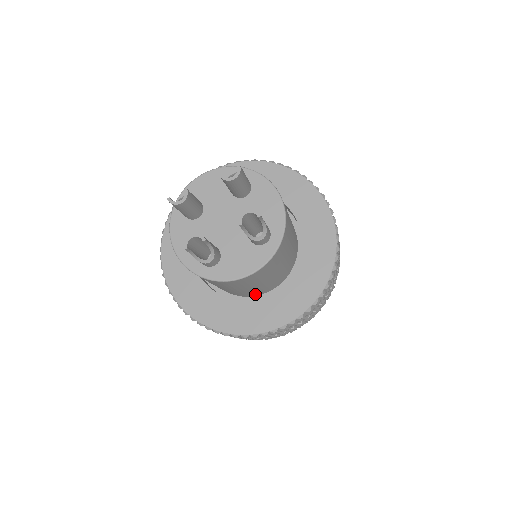
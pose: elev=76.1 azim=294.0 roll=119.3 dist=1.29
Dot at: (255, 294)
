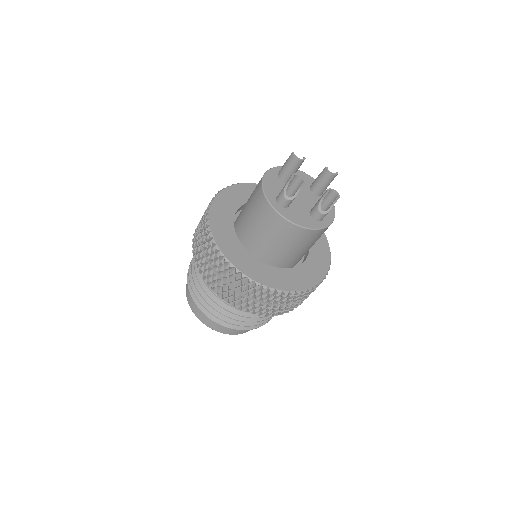
Dot at: occluded
